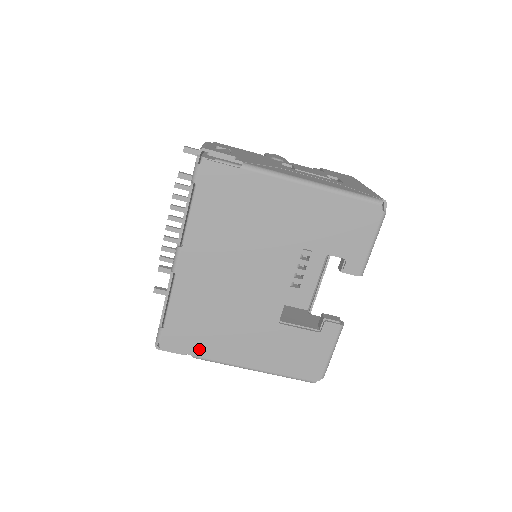
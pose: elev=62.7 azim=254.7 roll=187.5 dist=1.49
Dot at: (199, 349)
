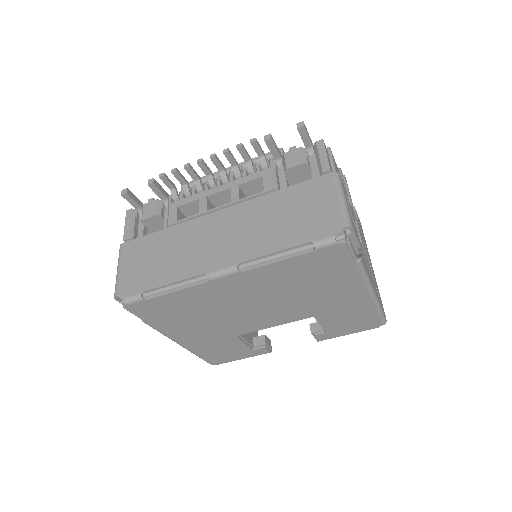
Dot at: (156, 321)
